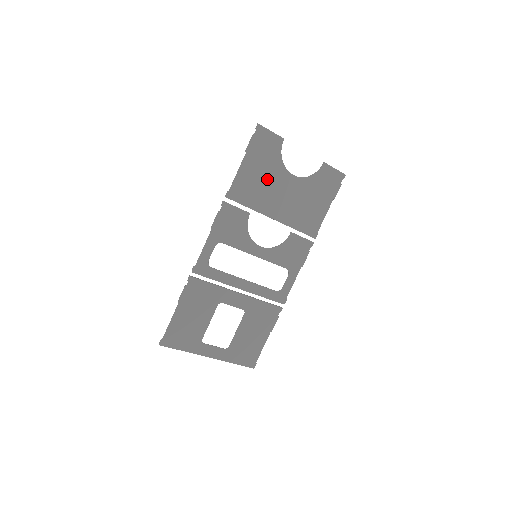
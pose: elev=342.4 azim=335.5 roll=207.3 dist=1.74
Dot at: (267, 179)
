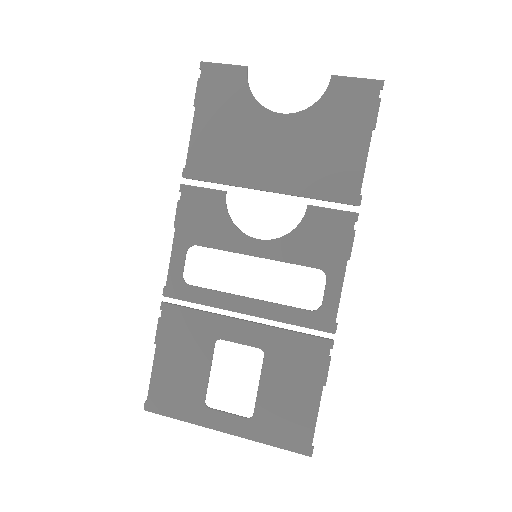
Dot at: (238, 133)
